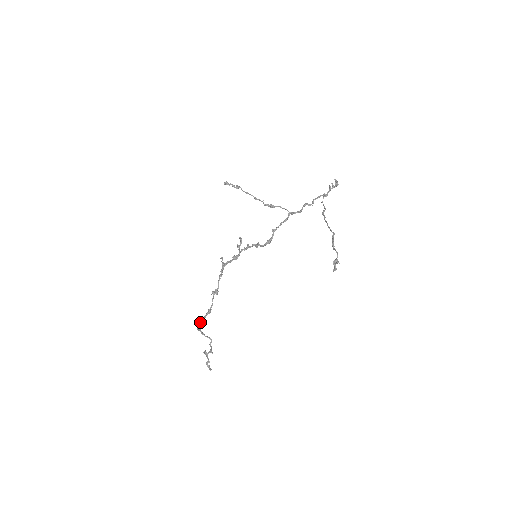
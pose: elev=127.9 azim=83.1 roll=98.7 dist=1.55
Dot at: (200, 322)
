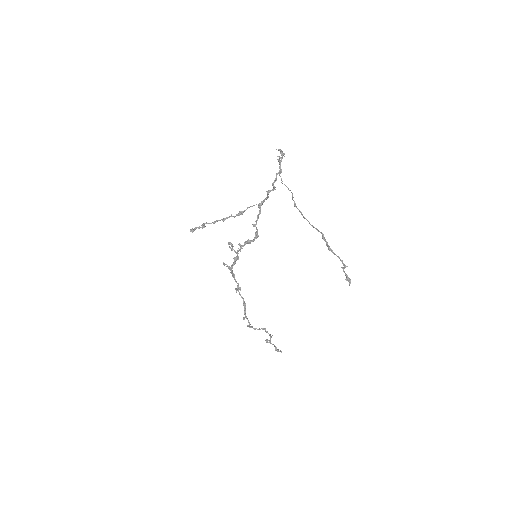
Dot at: occluded
